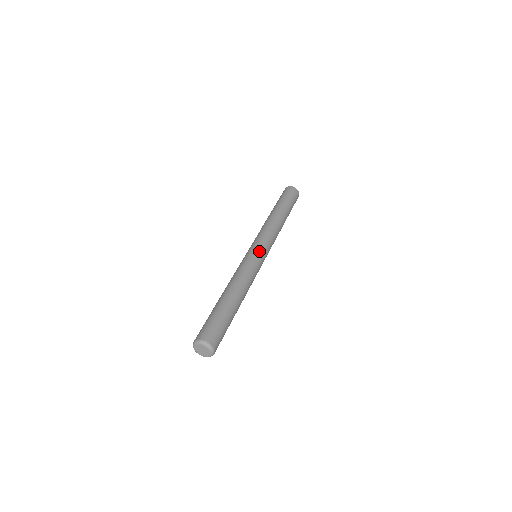
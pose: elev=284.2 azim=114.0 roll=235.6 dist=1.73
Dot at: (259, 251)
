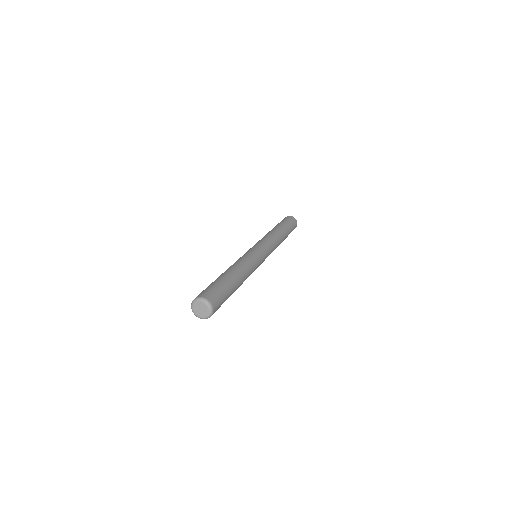
Dot at: (257, 248)
